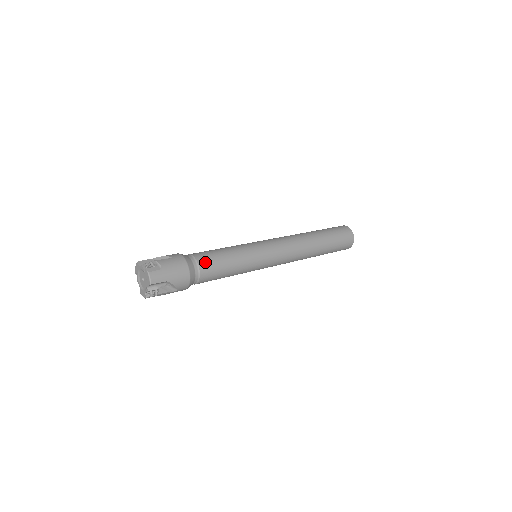
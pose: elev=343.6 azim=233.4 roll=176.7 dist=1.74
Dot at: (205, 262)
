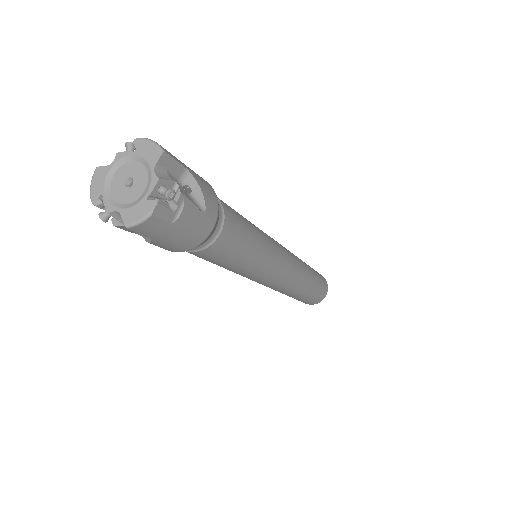
Dot at: occluded
